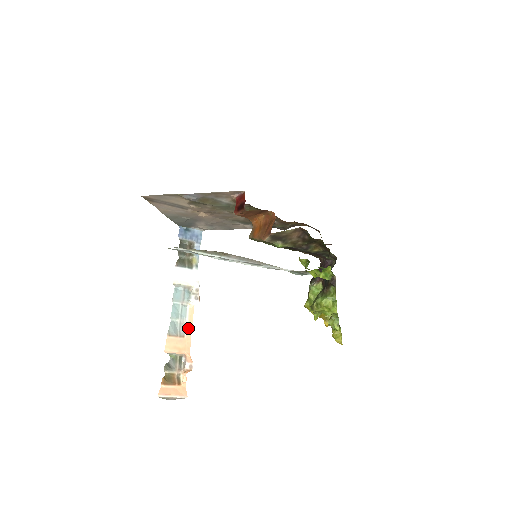
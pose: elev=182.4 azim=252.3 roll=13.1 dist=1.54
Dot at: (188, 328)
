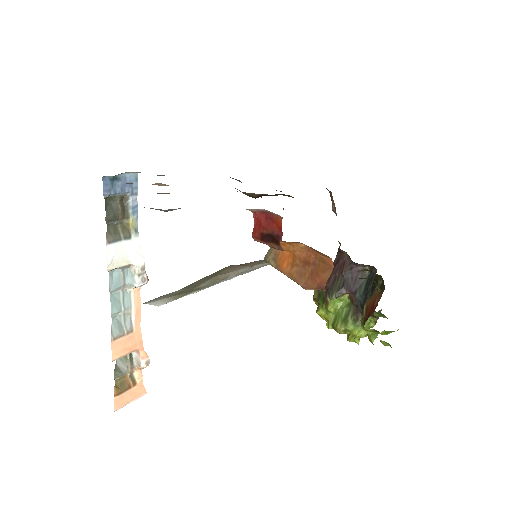
Dot at: (136, 318)
